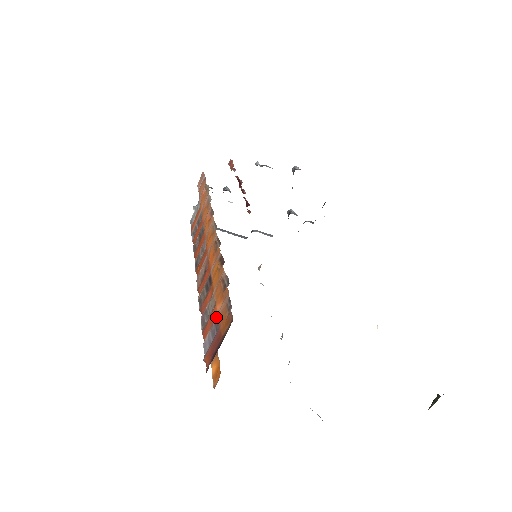
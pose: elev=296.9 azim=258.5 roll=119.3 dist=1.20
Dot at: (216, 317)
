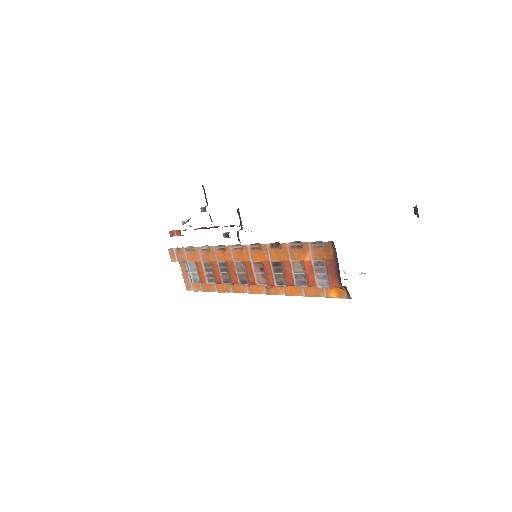
Dot at: (313, 263)
